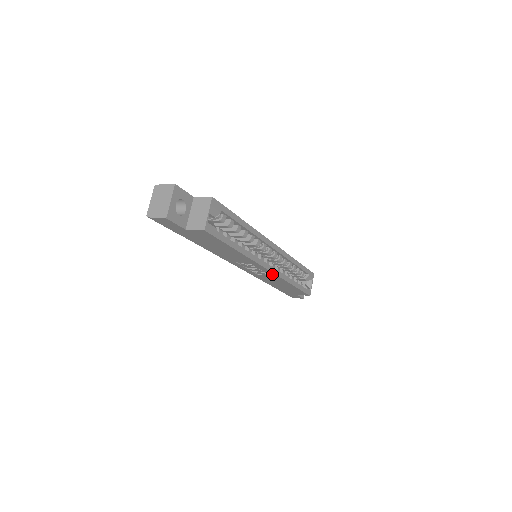
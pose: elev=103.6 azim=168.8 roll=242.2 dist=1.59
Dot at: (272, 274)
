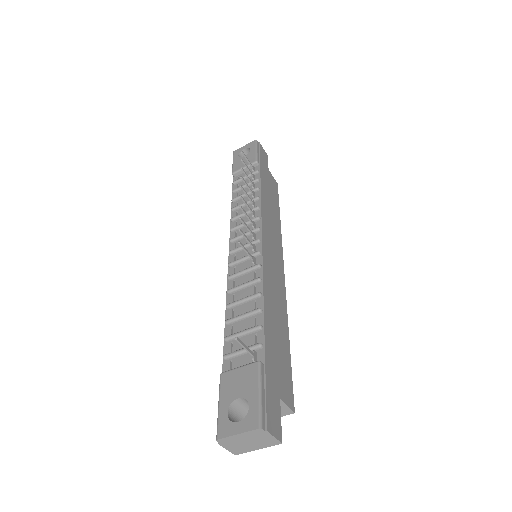
Dot at: occluded
